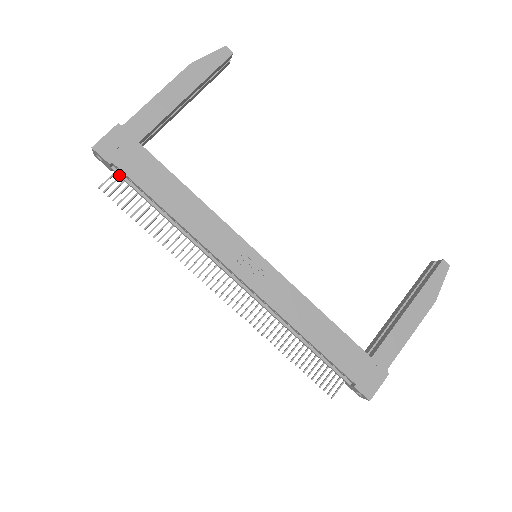
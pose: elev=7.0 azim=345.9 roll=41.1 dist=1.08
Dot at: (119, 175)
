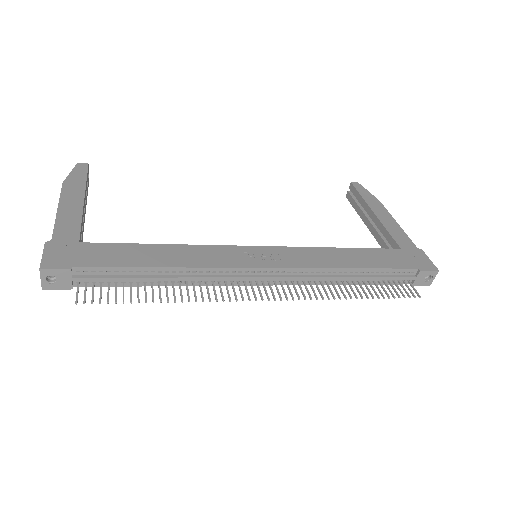
Dot at: (86, 278)
